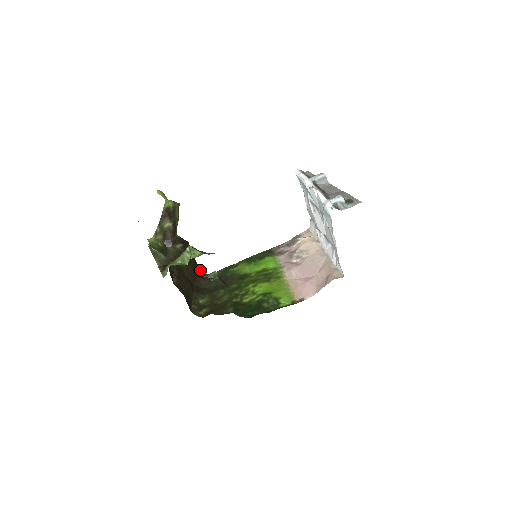
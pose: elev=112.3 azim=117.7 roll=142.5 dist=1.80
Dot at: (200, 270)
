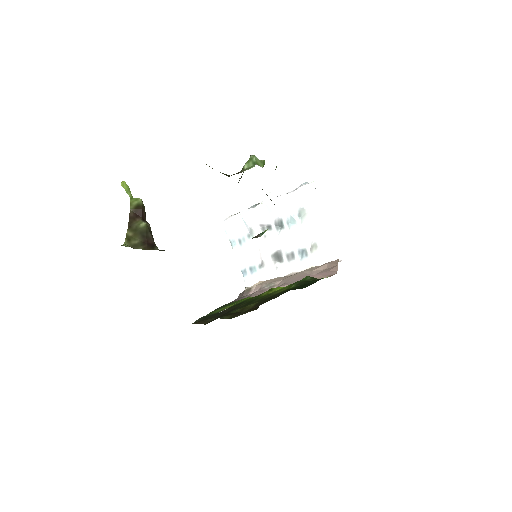
Dot at: occluded
